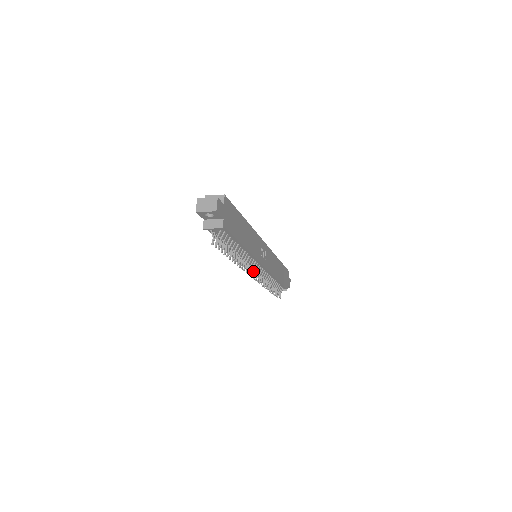
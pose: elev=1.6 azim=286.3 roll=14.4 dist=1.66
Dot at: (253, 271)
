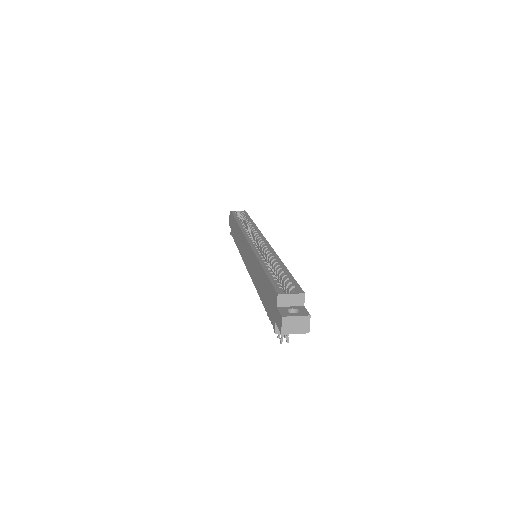
Dot at: occluded
